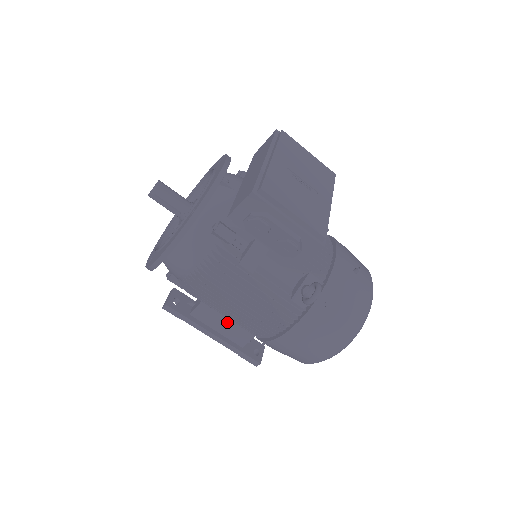
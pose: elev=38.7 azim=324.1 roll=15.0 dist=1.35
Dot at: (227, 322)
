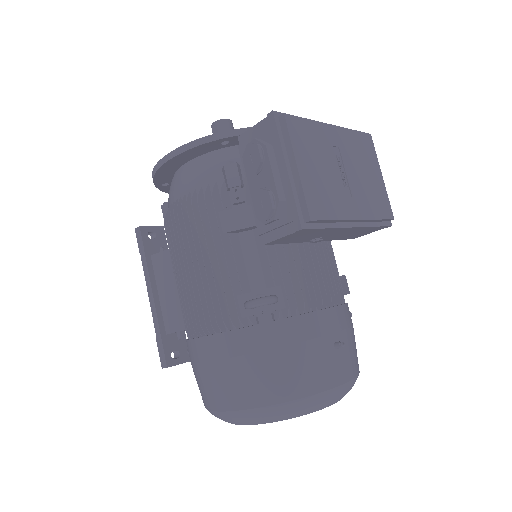
Dot at: (174, 291)
